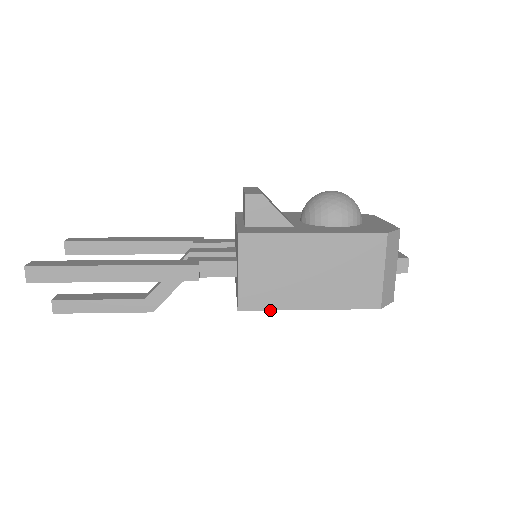
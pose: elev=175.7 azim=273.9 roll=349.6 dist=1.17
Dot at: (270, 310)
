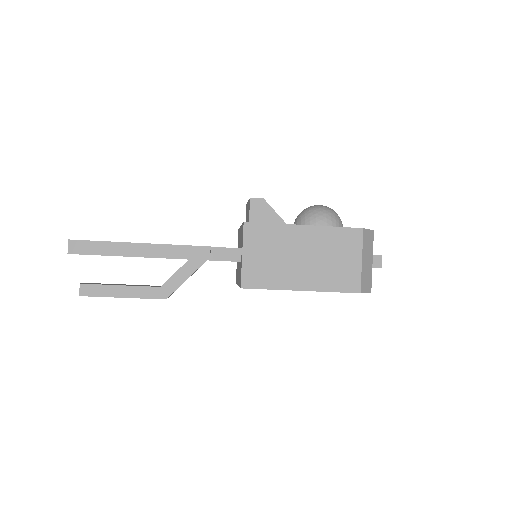
Dot at: (268, 289)
